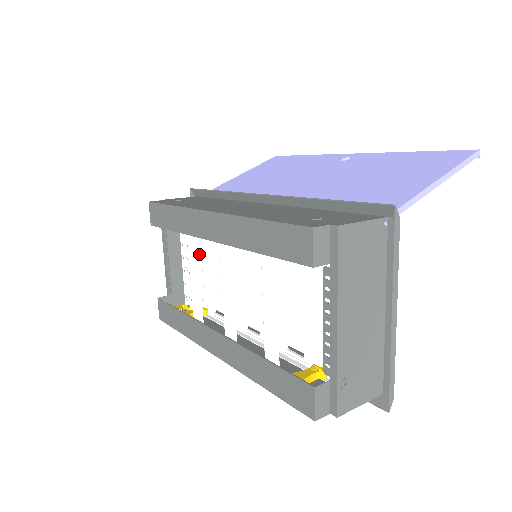
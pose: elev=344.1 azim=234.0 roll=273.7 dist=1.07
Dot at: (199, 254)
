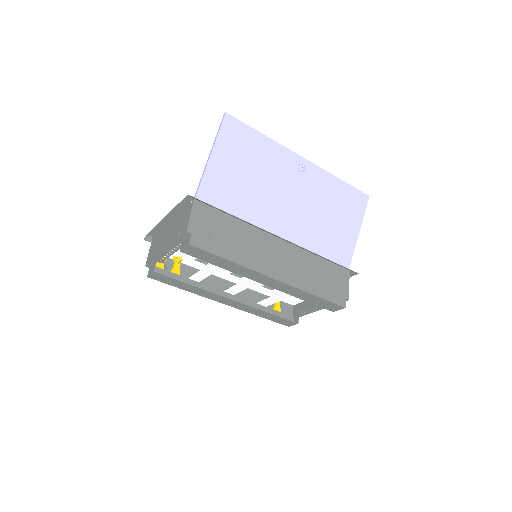
Dot at: occluded
